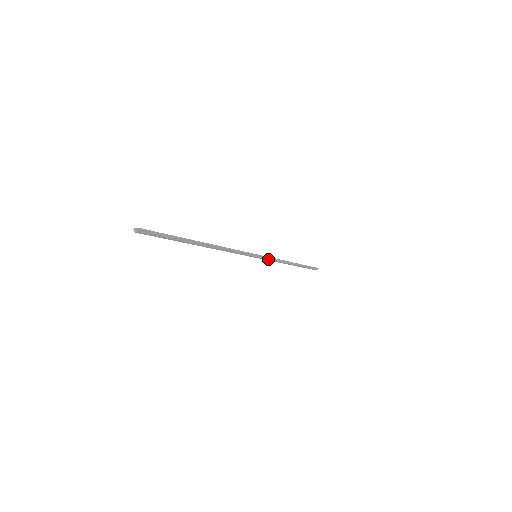
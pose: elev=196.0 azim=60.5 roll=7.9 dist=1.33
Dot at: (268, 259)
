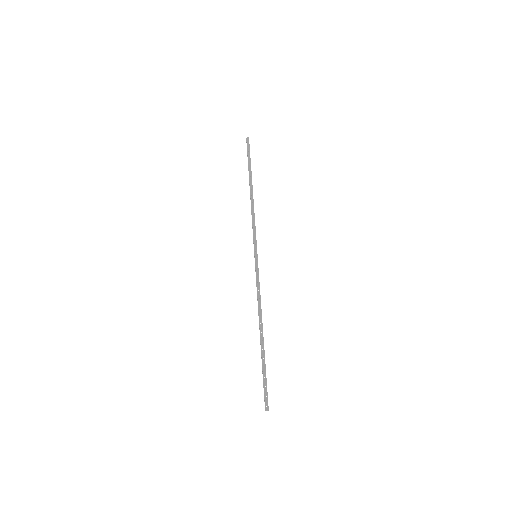
Dot at: (255, 237)
